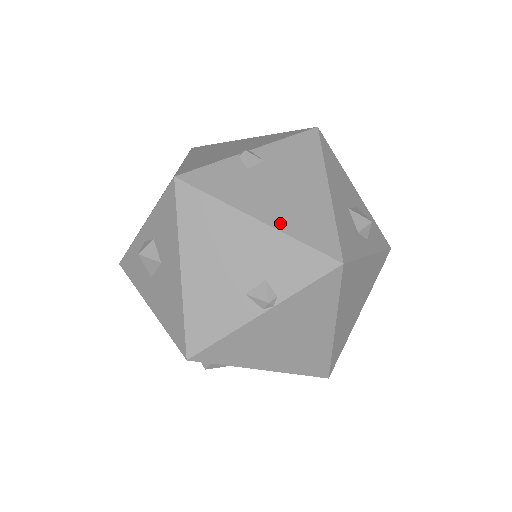
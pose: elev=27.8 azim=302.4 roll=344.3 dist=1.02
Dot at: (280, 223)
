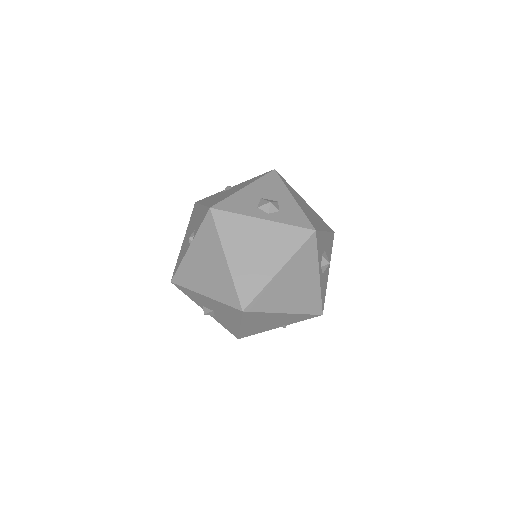
Dot at: (207, 203)
